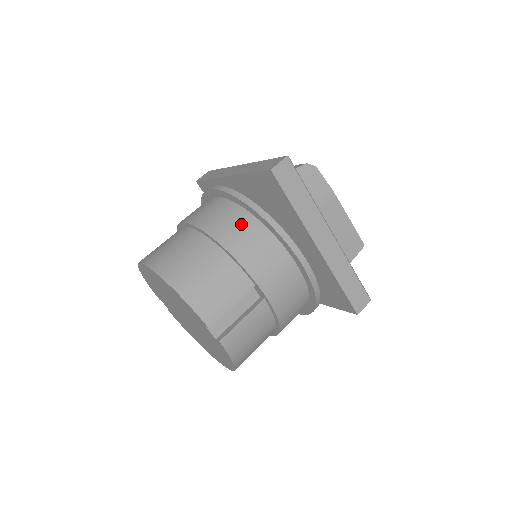
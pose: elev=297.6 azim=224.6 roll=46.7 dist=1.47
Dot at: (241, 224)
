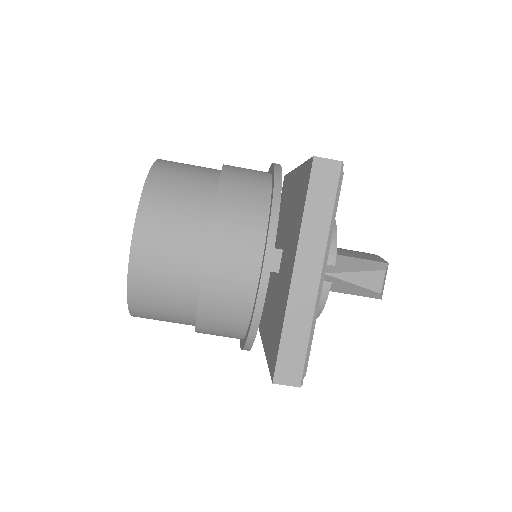
Dot at: (230, 325)
